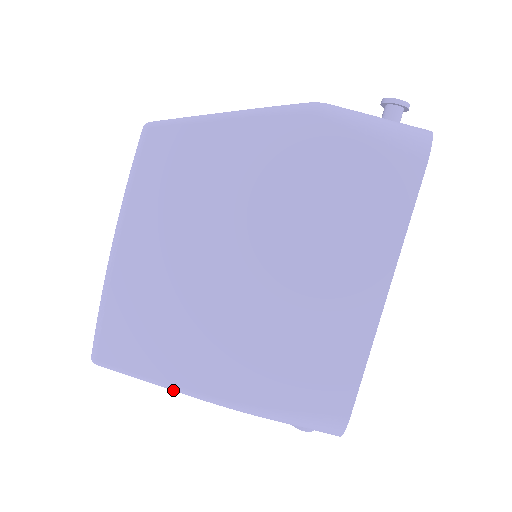
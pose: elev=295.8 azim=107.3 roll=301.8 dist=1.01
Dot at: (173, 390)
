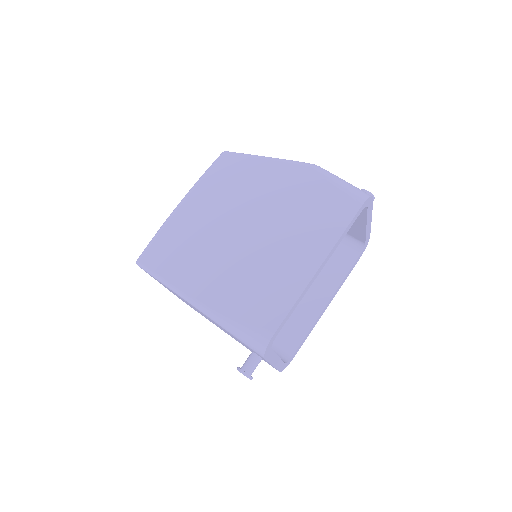
Dot at: (175, 291)
